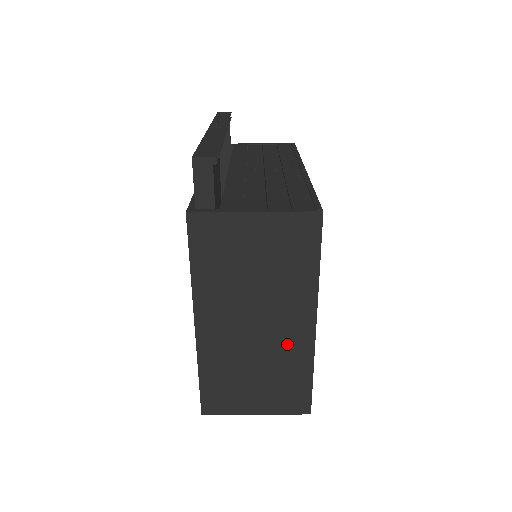
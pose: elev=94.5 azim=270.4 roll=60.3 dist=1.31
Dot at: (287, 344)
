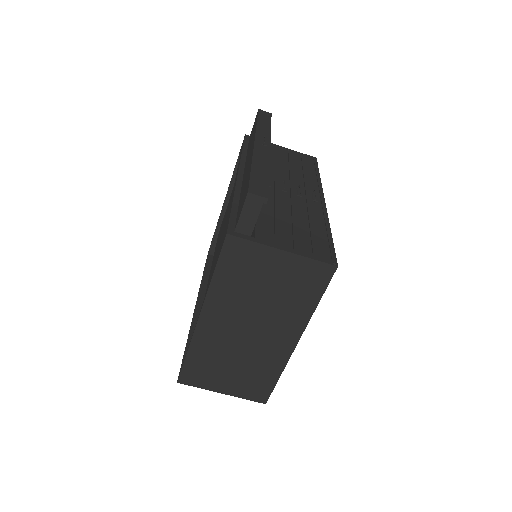
Dot at: (268, 351)
